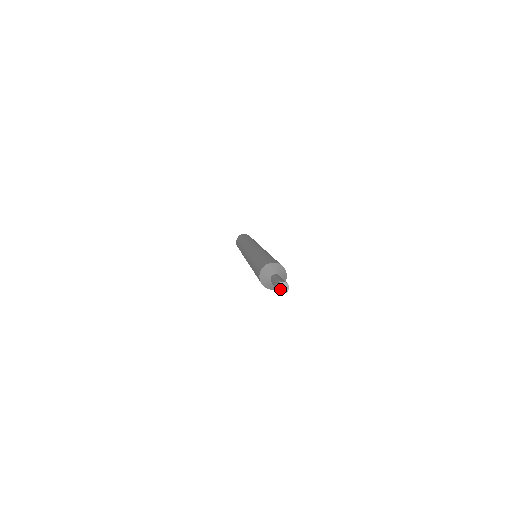
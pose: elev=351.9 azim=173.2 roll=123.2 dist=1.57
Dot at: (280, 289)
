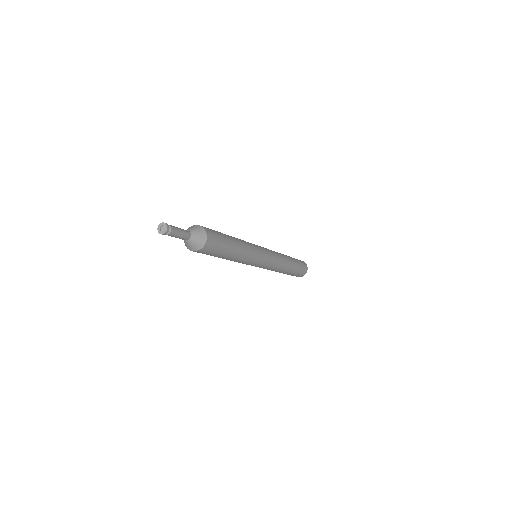
Dot at: (163, 231)
